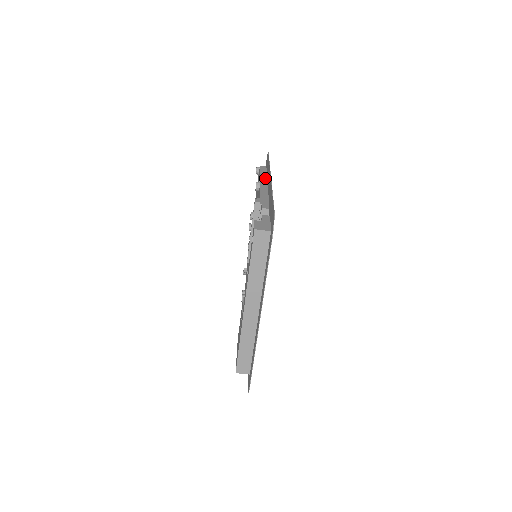
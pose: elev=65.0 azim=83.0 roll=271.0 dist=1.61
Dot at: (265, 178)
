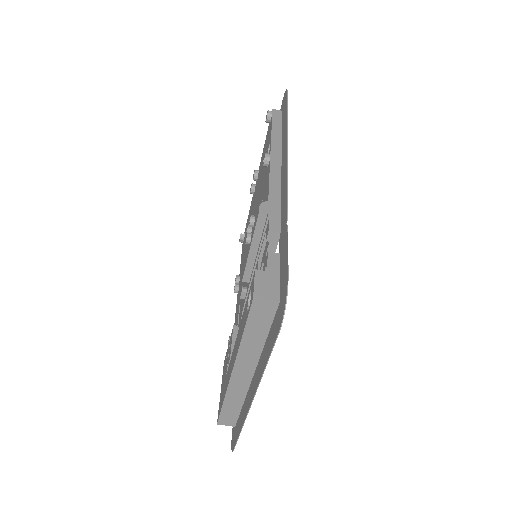
Dot at: (278, 143)
